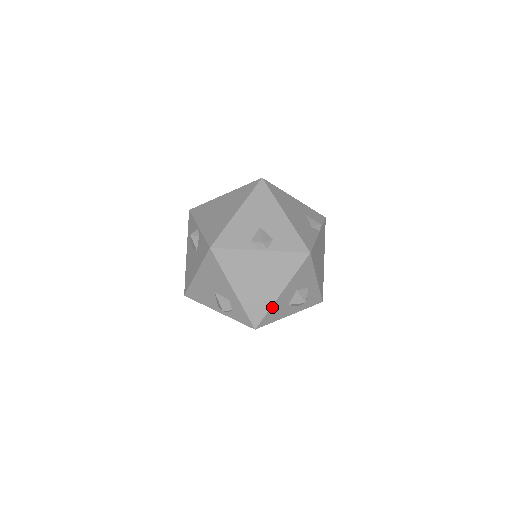
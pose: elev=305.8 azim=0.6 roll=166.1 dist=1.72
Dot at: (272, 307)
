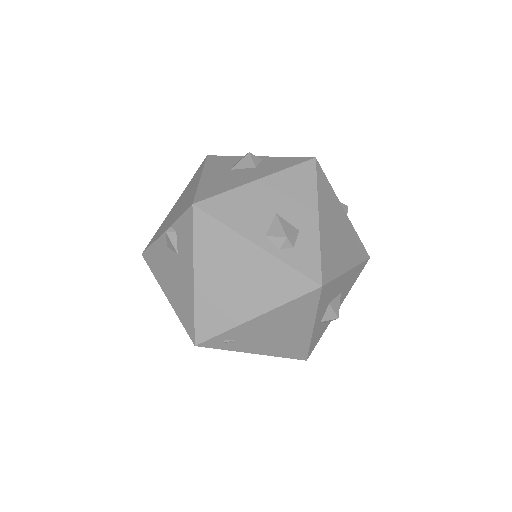
Dot at: (338, 278)
